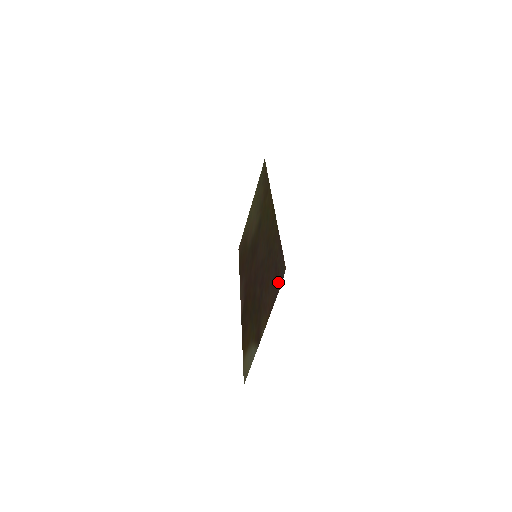
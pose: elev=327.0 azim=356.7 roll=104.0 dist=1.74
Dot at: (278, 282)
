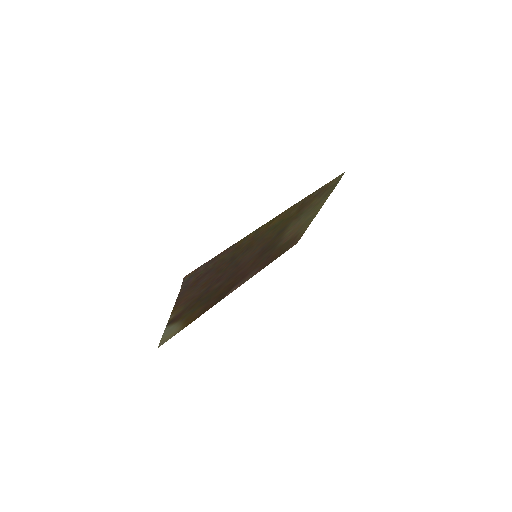
Dot at: (188, 285)
